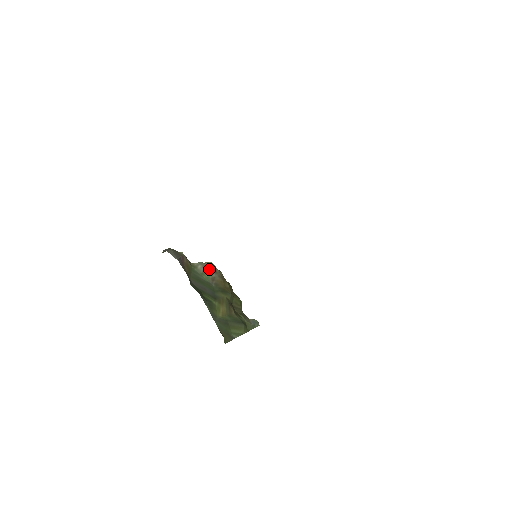
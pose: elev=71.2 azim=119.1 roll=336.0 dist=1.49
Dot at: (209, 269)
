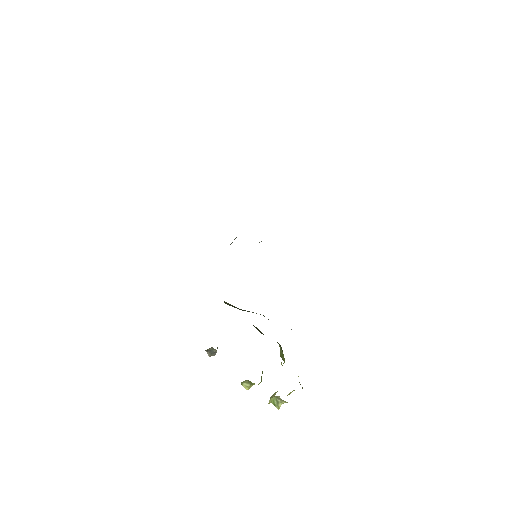
Dot at: occluded
